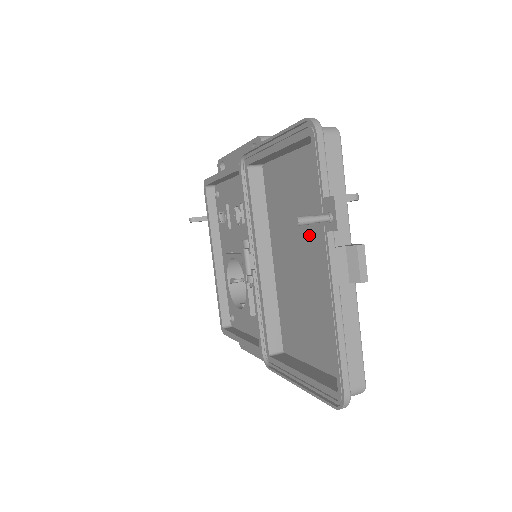
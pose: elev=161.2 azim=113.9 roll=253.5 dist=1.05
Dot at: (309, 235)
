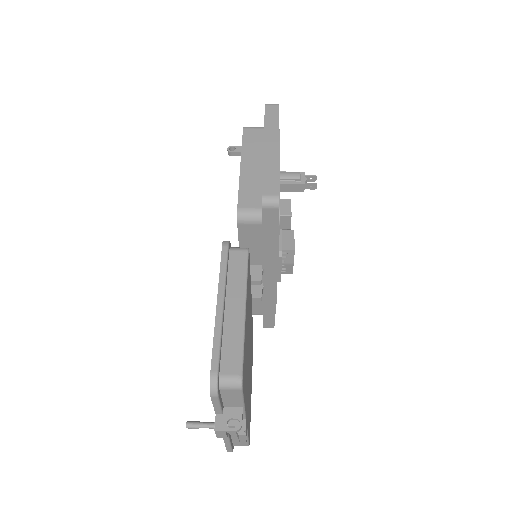
Dot at: occluded
